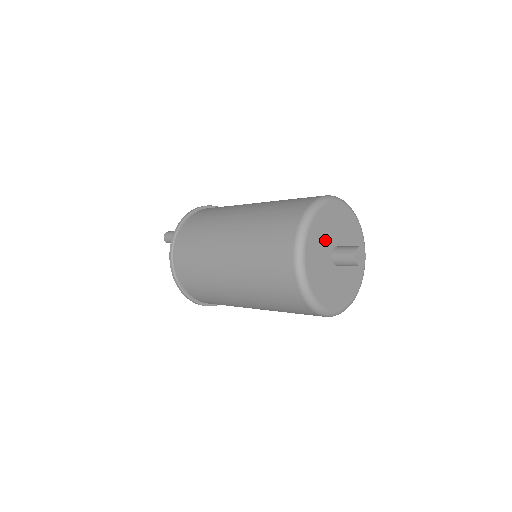
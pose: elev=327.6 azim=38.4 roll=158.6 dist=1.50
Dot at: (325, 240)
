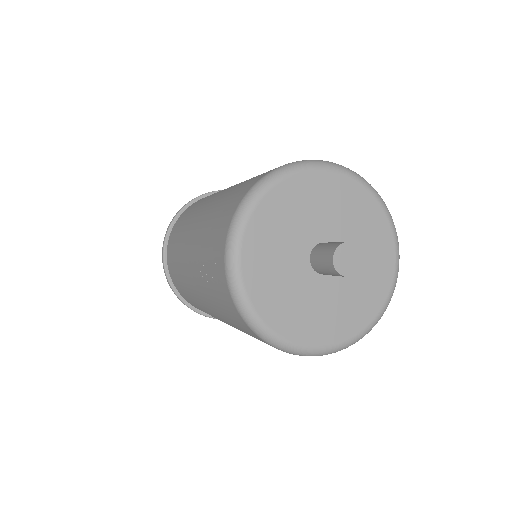
Dot at: (300, 223)
